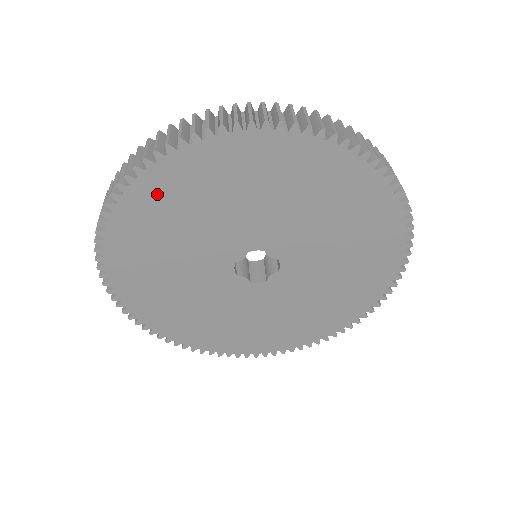
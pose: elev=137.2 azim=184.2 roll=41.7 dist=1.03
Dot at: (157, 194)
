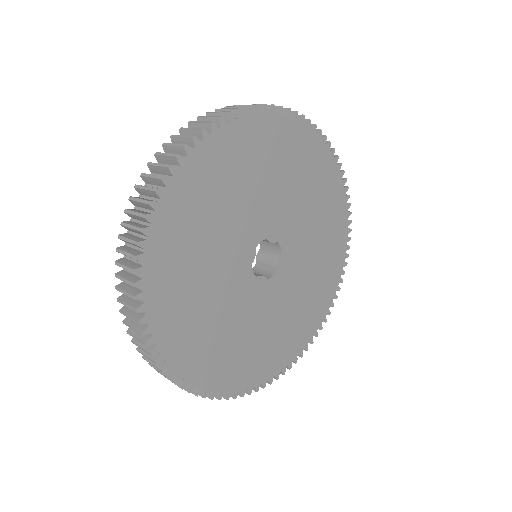
Dot at: (175, 223)
